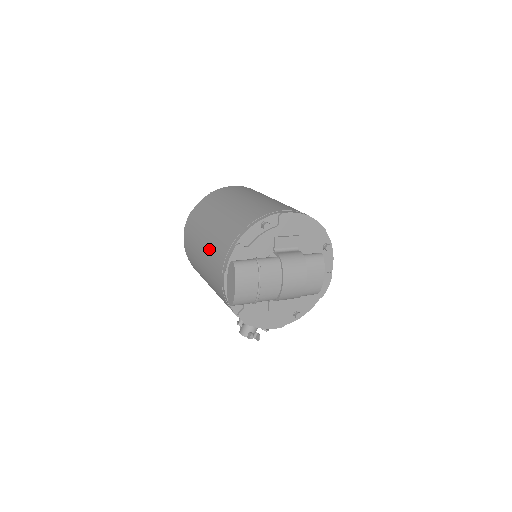
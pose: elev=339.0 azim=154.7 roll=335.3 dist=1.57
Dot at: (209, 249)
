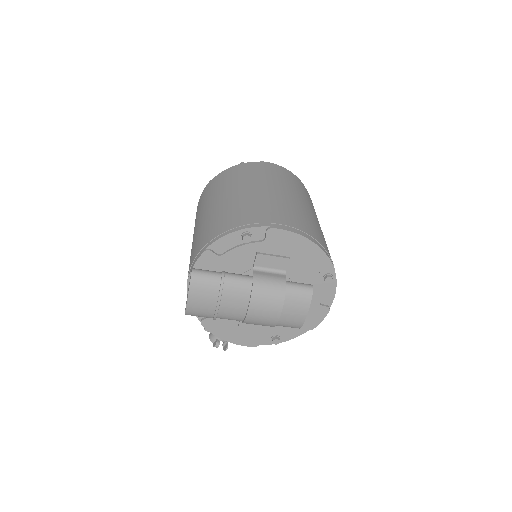
Dot at: (195, 238)
